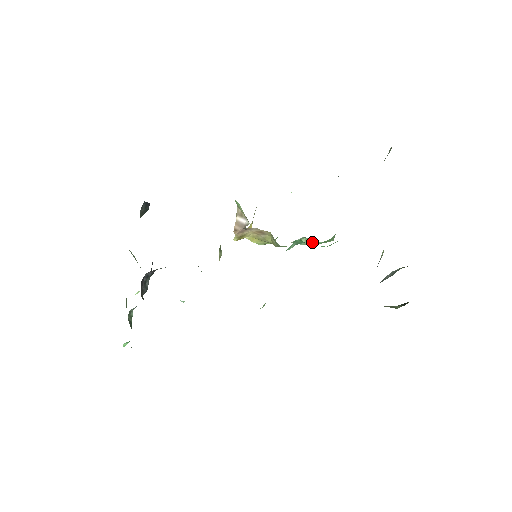
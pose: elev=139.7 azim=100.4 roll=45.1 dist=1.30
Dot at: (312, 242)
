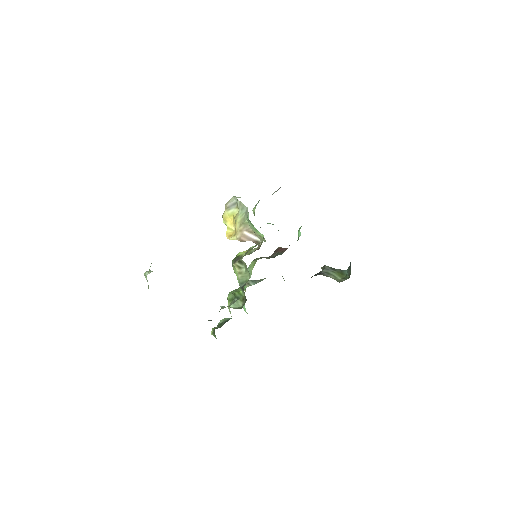
Dot at: occluded
